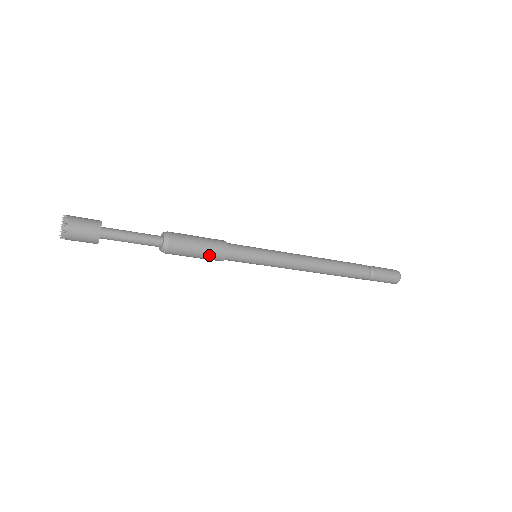
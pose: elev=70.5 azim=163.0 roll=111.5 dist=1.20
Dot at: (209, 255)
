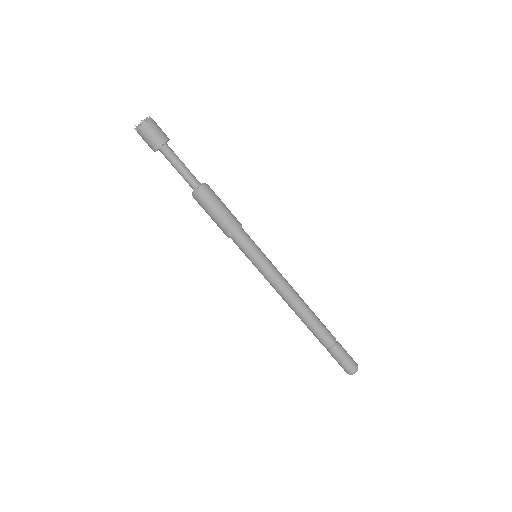
Dot at: (227, 220)
